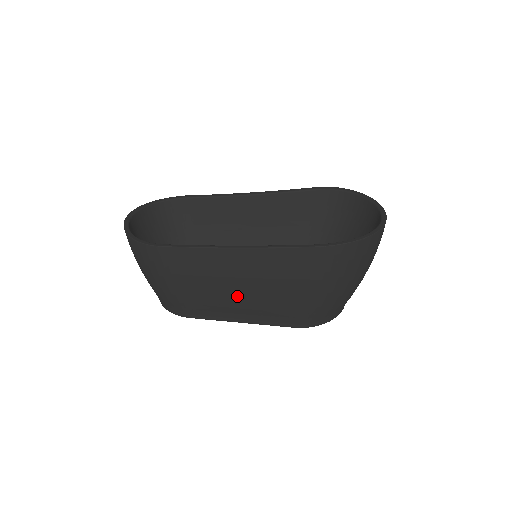
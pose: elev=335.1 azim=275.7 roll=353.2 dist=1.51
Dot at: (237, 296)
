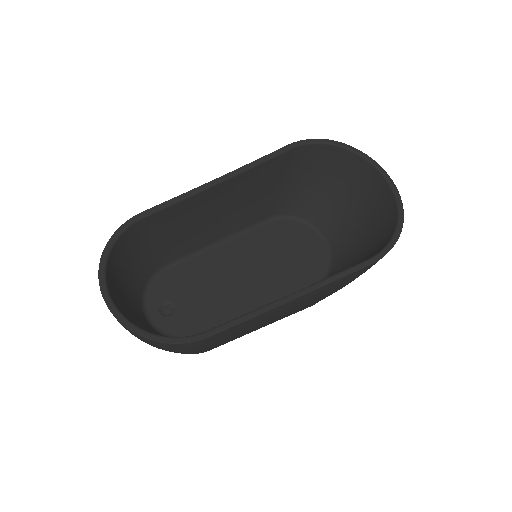
Dot at: occluded
